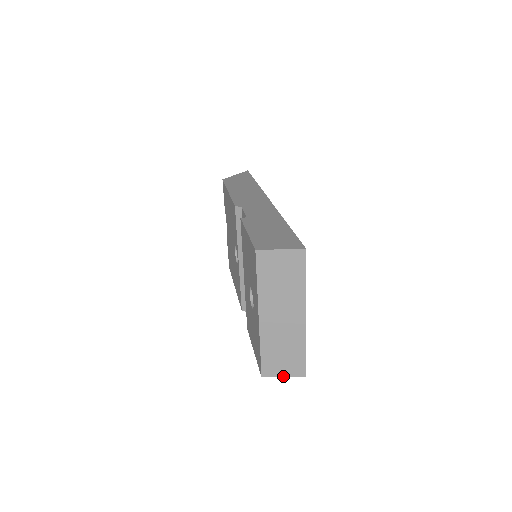
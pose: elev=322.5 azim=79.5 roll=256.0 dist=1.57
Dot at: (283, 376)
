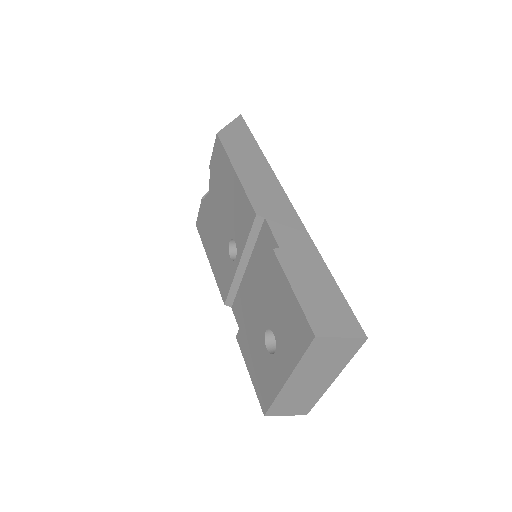
Dot at: (286, 415)
